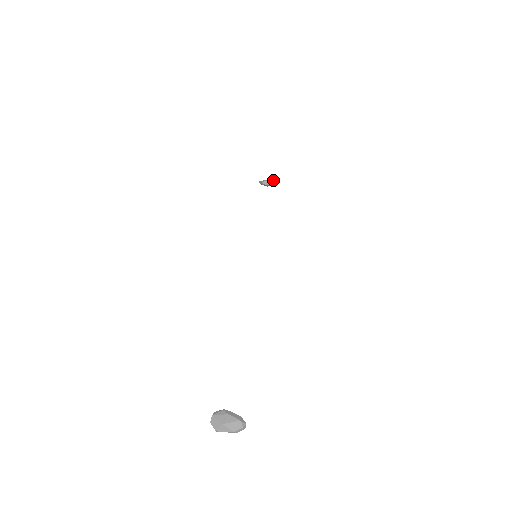
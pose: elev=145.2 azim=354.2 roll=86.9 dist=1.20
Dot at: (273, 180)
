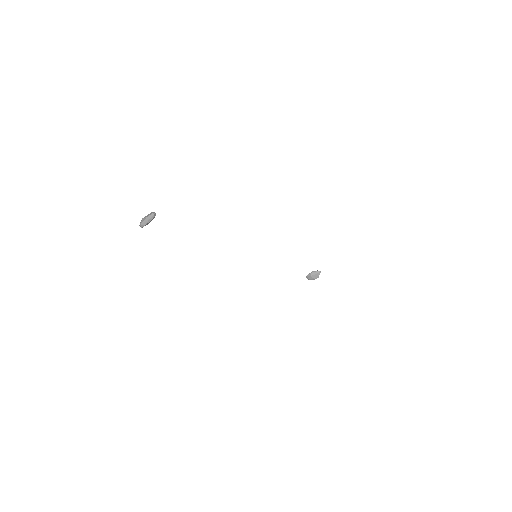
Dot at: (315, 271)
